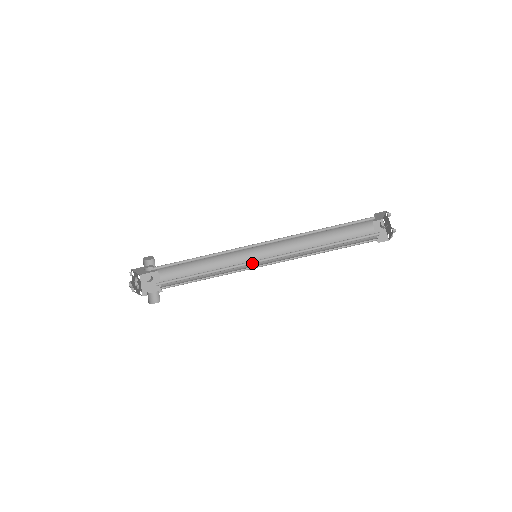
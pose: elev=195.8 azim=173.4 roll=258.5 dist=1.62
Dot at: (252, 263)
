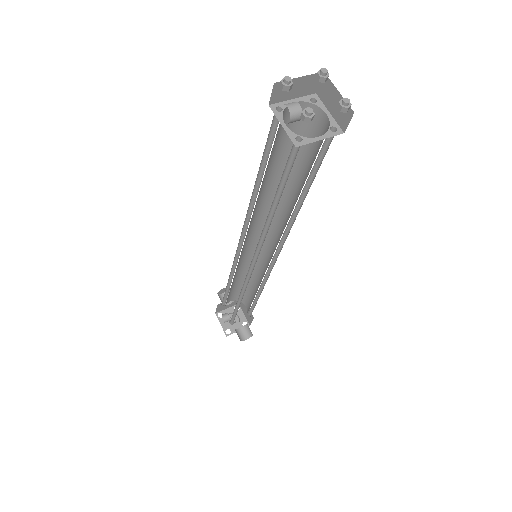
Dot at: (251, 274)
